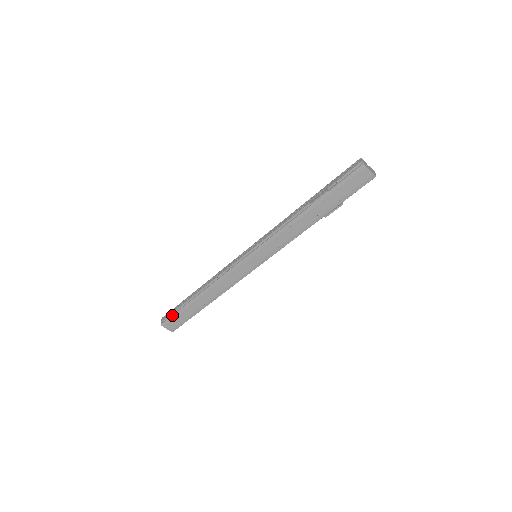
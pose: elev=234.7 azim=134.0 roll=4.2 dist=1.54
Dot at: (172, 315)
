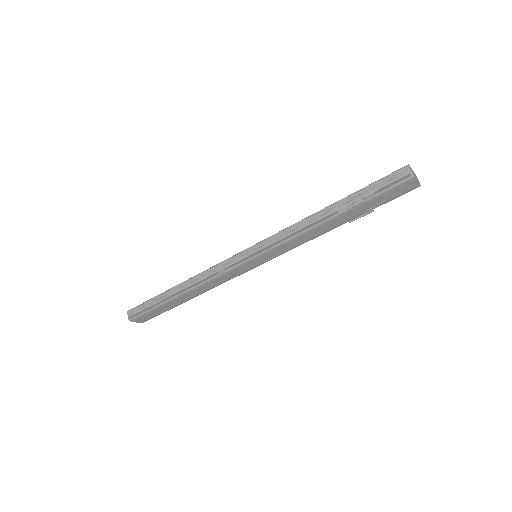
Dot at: (144, 312)
